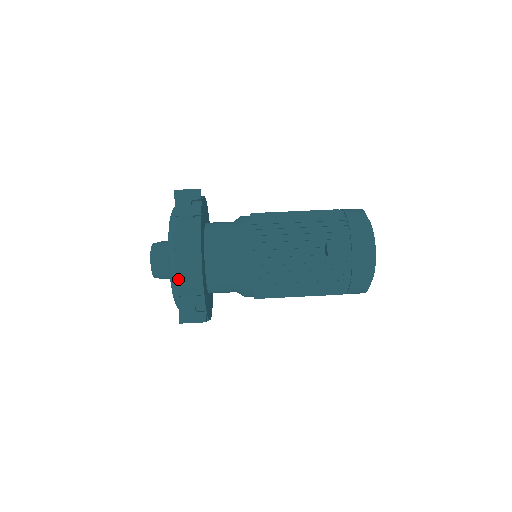
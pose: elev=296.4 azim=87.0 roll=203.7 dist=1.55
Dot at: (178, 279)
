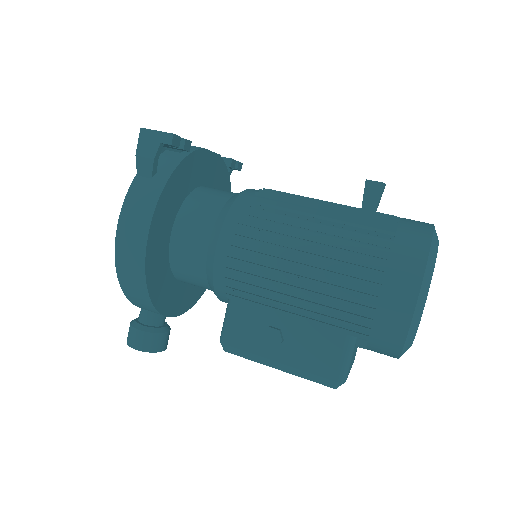
Dot at: occluded
